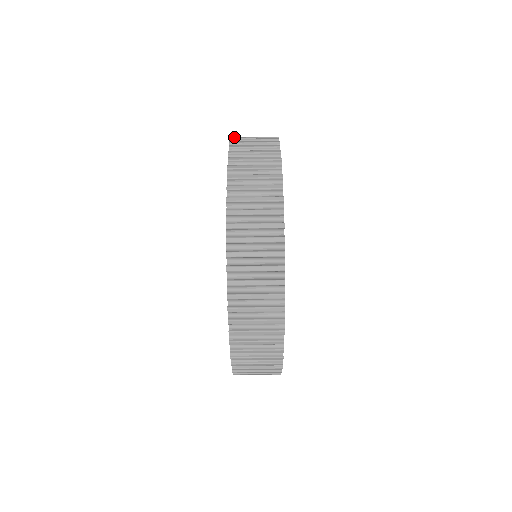
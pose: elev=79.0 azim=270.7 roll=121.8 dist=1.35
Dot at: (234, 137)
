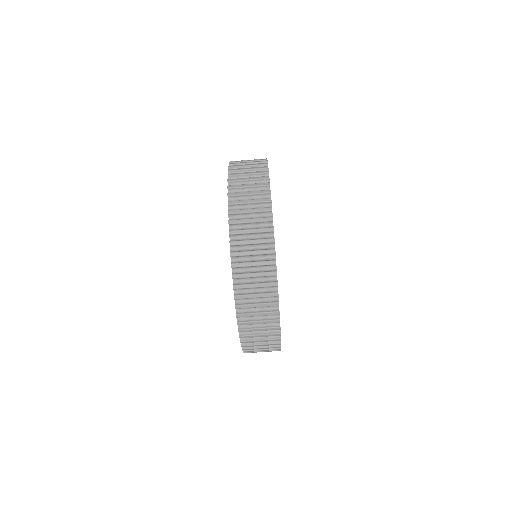
Dot at: (231, 174)
